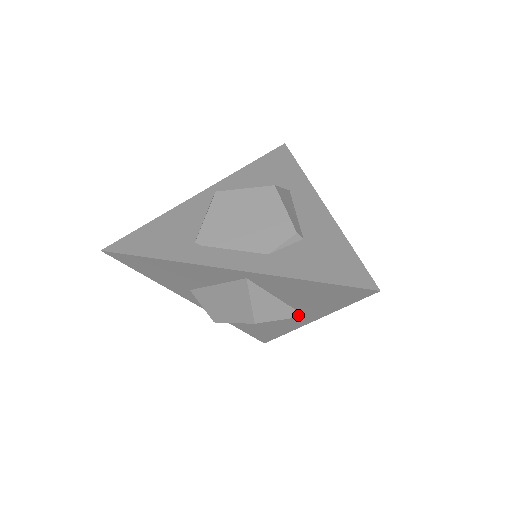
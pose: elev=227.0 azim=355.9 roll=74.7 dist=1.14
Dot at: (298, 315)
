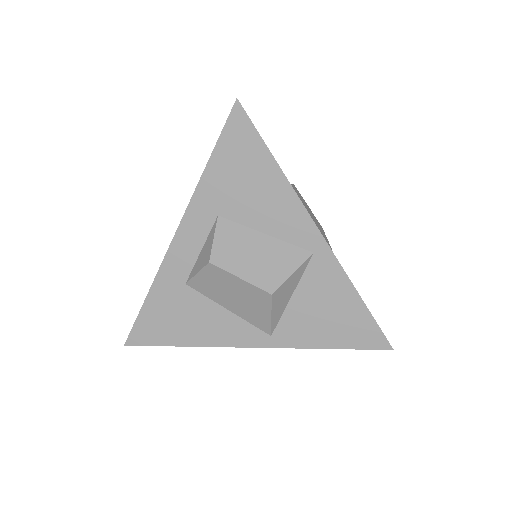
Dot at: (273, 328)
